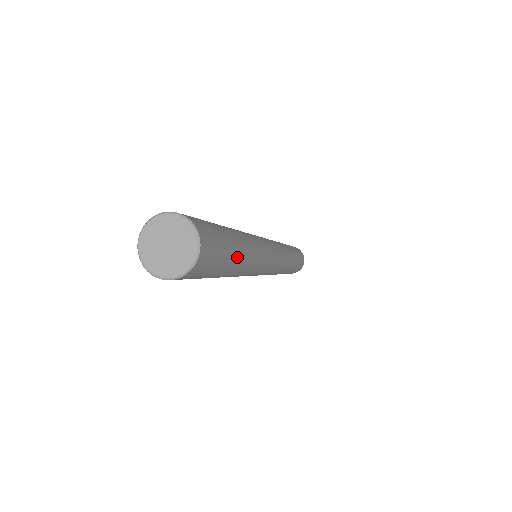
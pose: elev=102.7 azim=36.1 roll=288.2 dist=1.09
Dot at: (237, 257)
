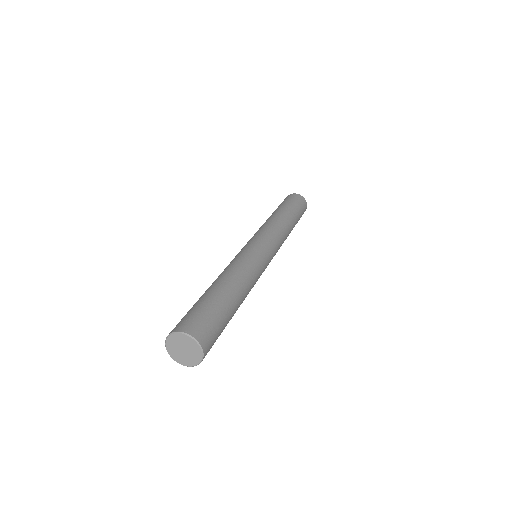
Dot at: (233, 307)
